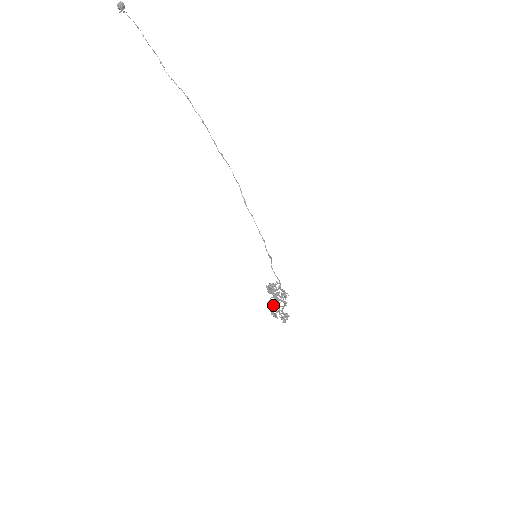
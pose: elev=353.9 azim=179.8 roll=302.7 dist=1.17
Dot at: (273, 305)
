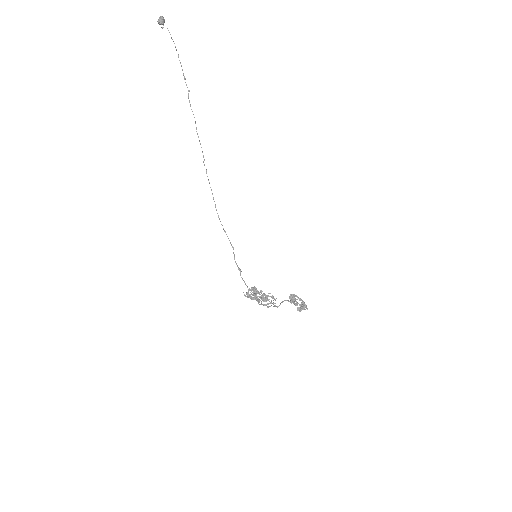
Dot at: (290, 294)
